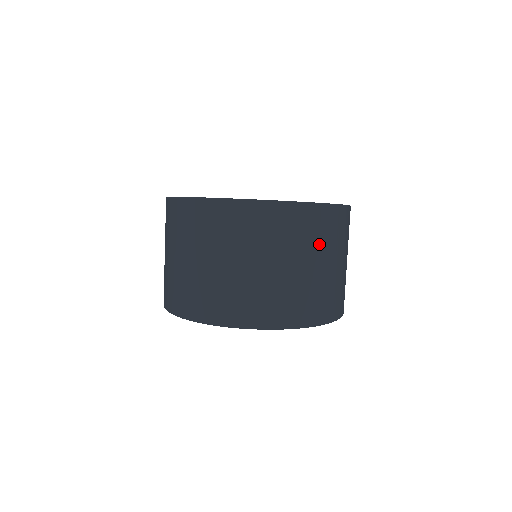
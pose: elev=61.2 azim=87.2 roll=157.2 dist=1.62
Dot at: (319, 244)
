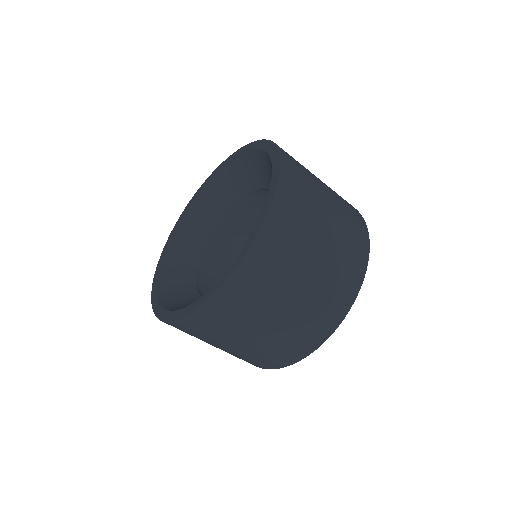
Dot at: (281, 278)
